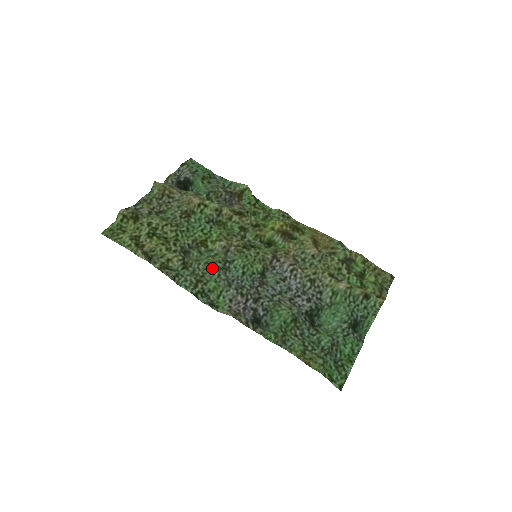
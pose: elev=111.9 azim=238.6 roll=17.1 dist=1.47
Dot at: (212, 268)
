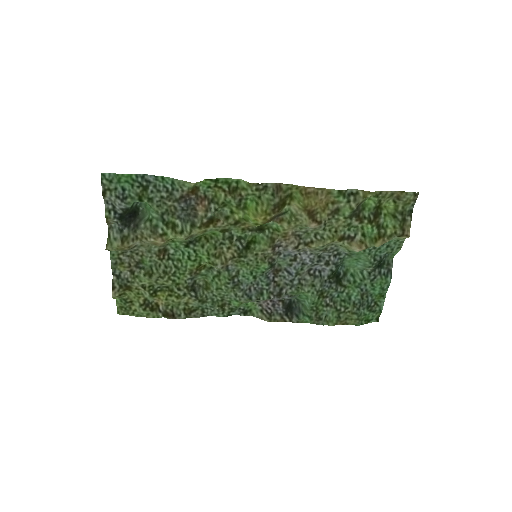
Dot at: (225, 291)
